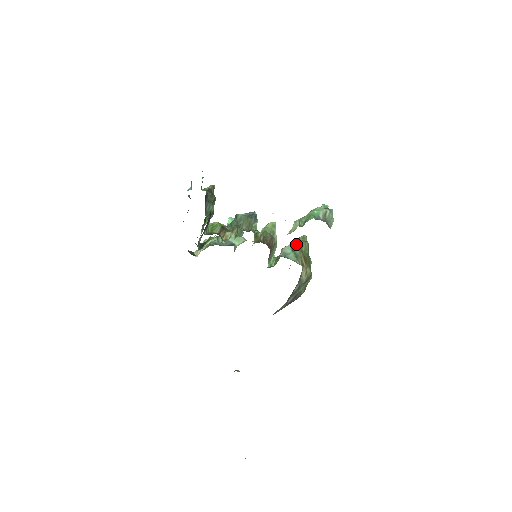
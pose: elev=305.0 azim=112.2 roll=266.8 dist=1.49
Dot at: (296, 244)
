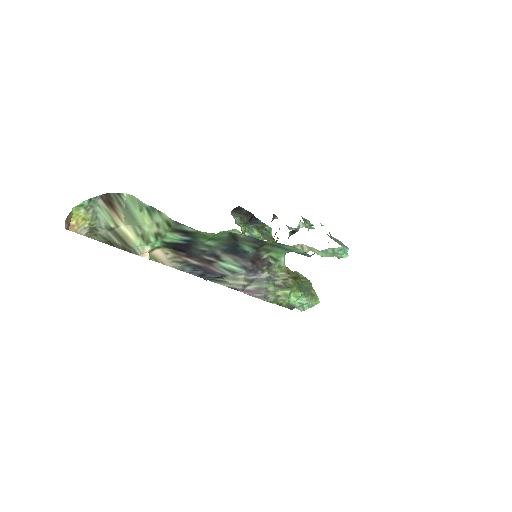
Dot at: (298, 272)
